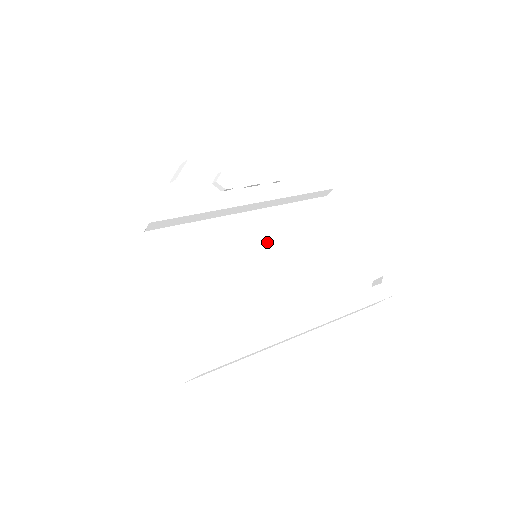
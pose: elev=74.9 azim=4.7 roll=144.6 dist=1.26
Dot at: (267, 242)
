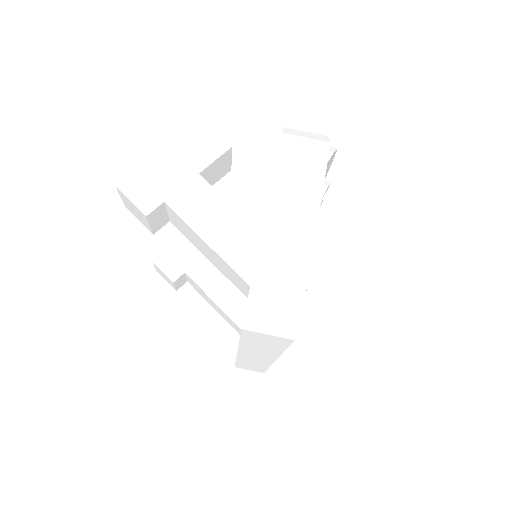
Dot at: occluded
